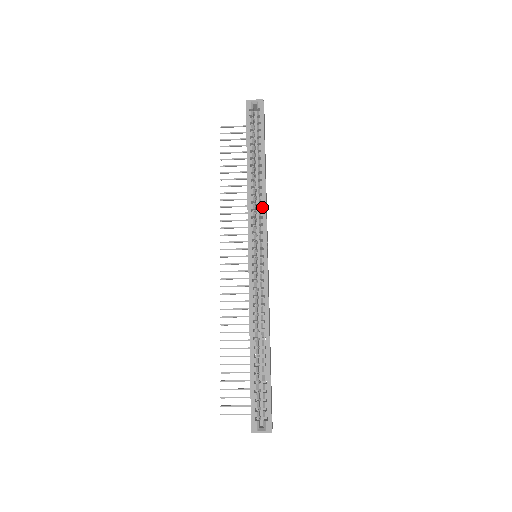
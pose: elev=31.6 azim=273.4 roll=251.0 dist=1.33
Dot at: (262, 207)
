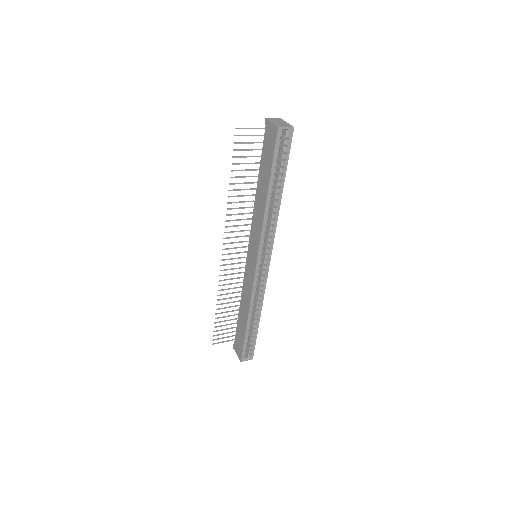
Dot at: (273, 229)
